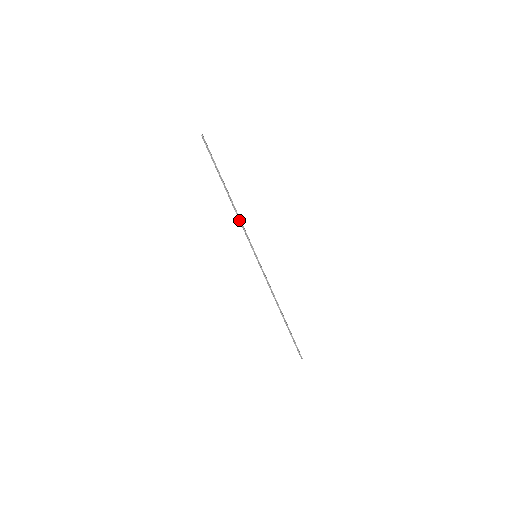
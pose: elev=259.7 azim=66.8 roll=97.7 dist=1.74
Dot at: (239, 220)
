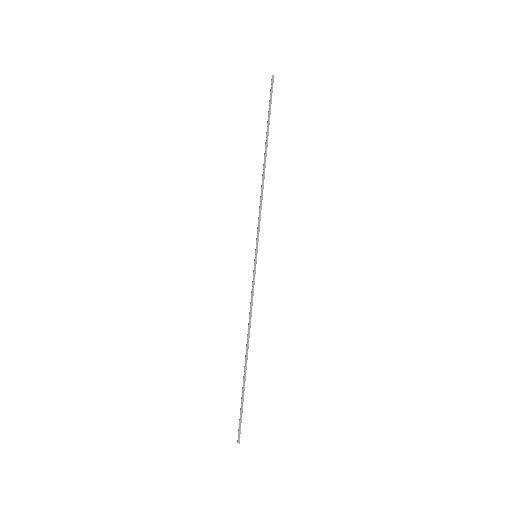
Dot at: (261, 197)
